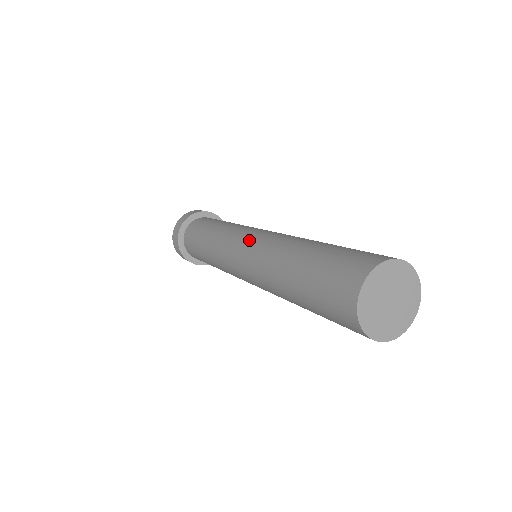
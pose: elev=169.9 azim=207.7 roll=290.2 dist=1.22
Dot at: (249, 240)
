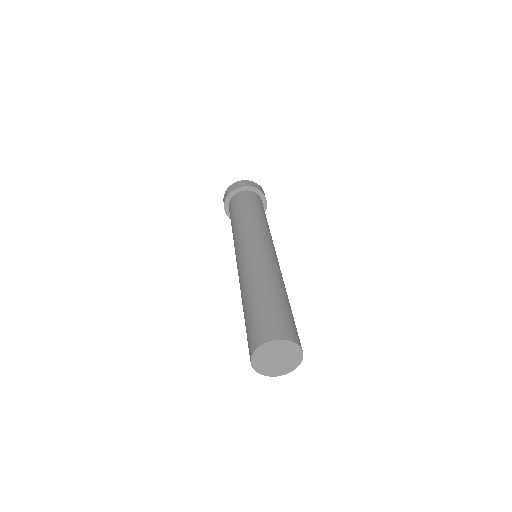
Dot at: (237, 263)
